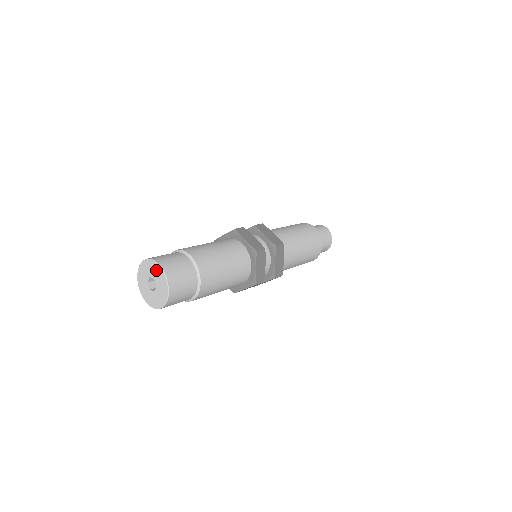
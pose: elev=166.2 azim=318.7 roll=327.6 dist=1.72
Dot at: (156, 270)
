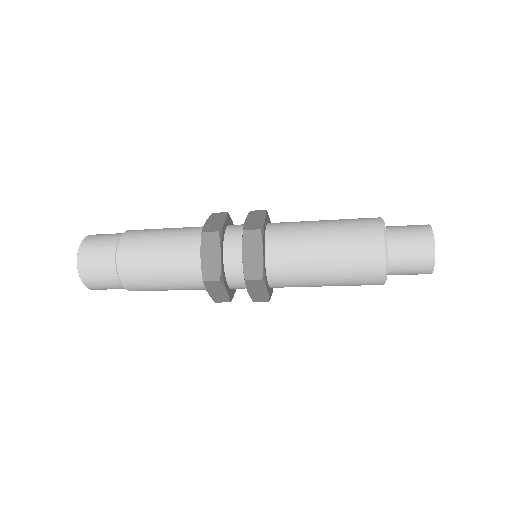
Dot at: occluded
